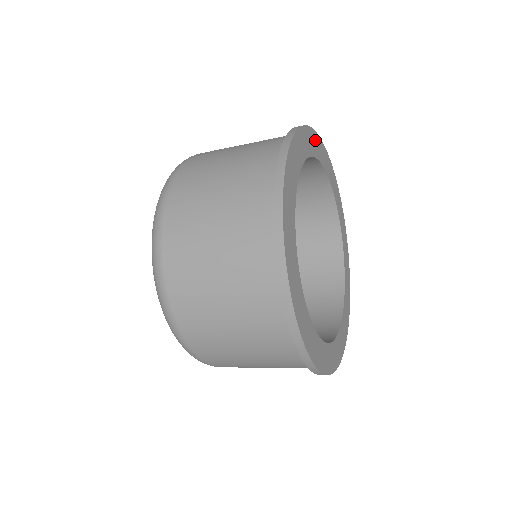
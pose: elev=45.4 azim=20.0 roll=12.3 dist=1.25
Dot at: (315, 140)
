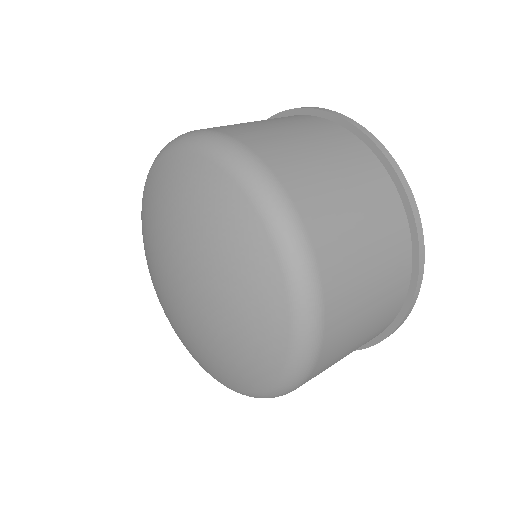
Dot at: occluded
